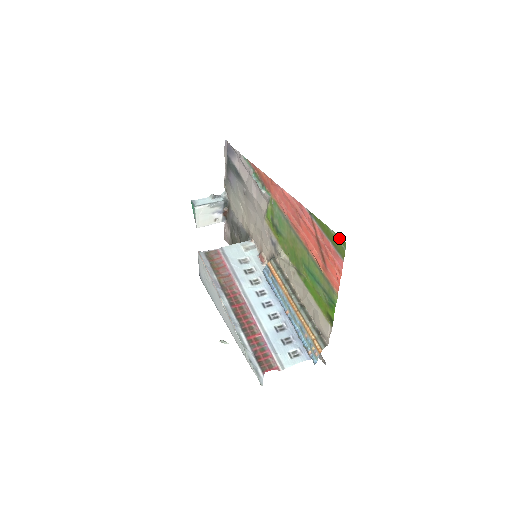
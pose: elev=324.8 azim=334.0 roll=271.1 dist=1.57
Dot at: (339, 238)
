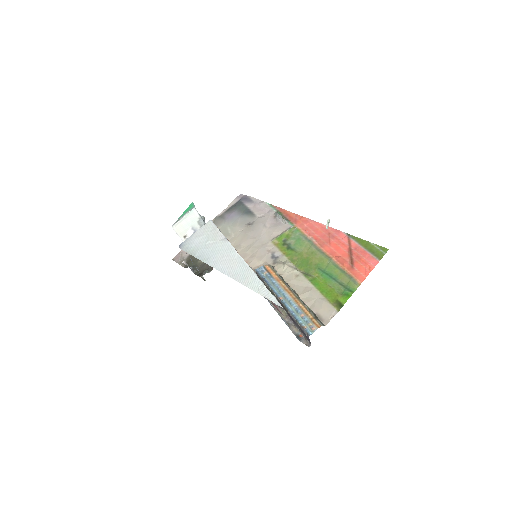
Dot at: (381, 247)
